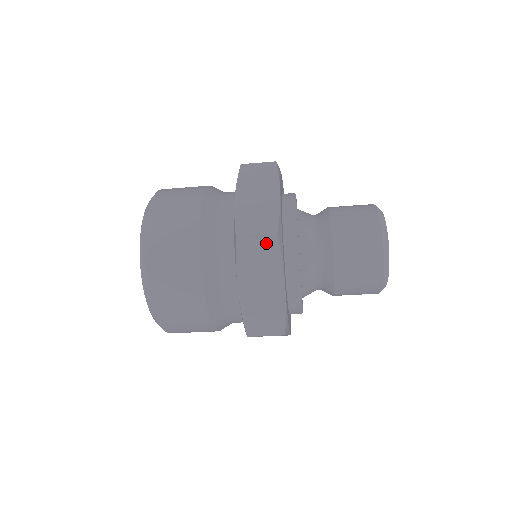
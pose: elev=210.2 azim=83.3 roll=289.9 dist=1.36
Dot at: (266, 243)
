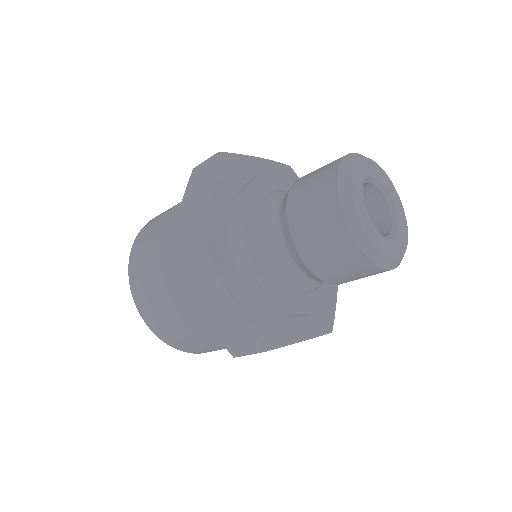
Dot at: (192, 261)
